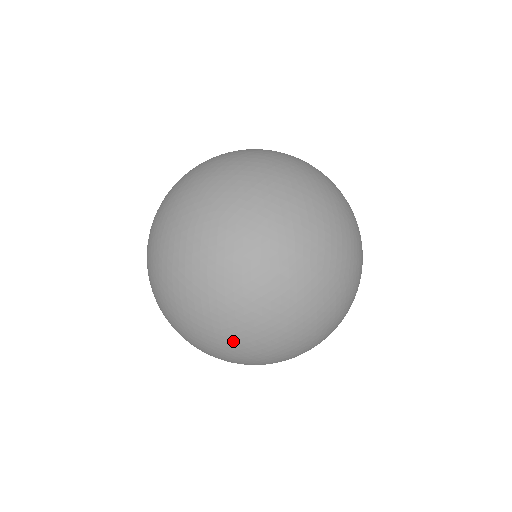
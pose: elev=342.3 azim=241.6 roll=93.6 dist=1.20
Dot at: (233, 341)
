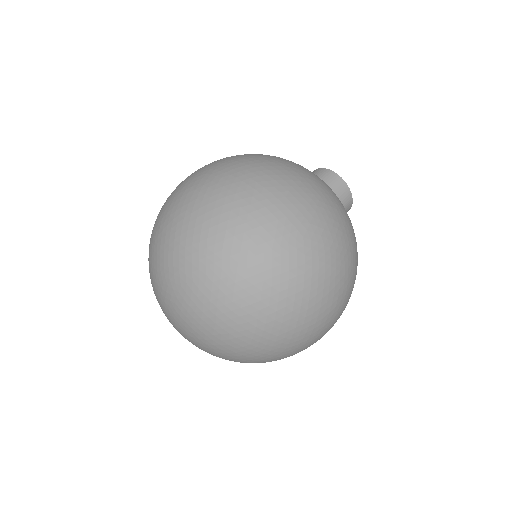
Dot at: occluded
